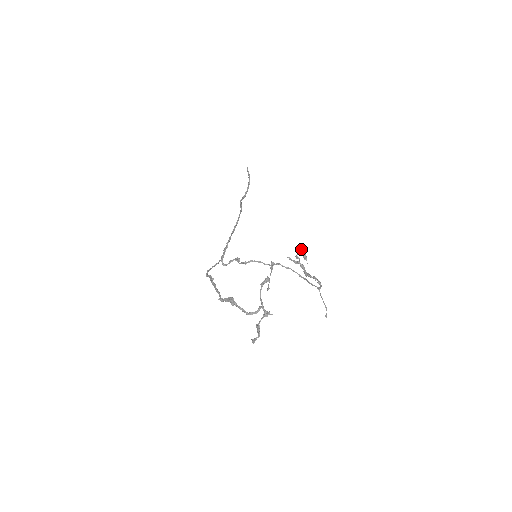
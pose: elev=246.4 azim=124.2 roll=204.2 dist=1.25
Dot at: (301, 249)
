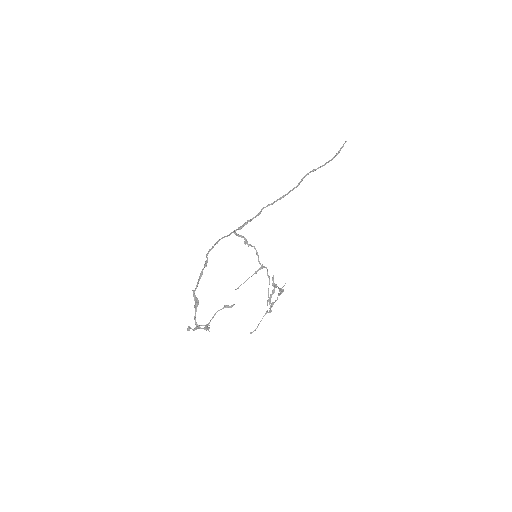
Dot at: (281, 289)
